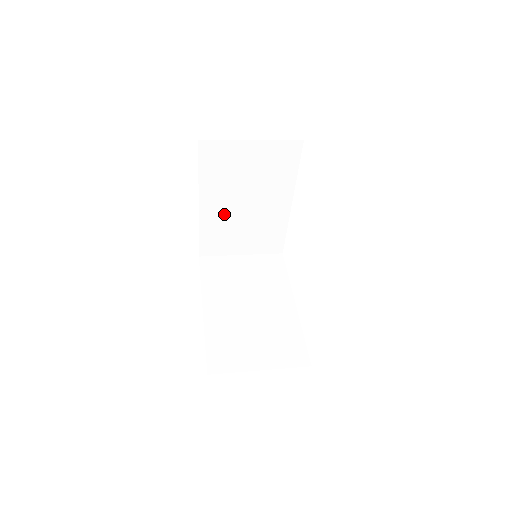
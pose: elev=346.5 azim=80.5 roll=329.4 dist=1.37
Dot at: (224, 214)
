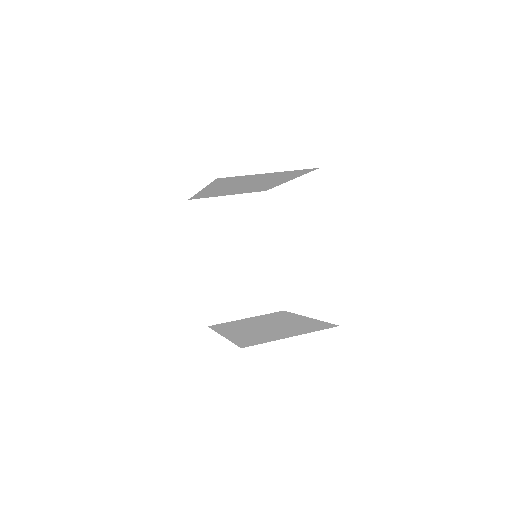
Dot at: (222, 190)
